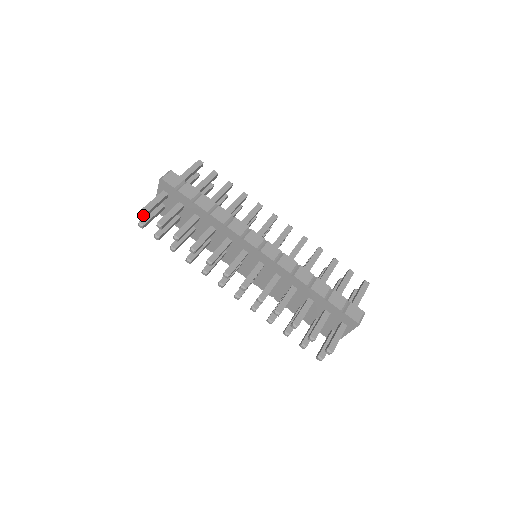
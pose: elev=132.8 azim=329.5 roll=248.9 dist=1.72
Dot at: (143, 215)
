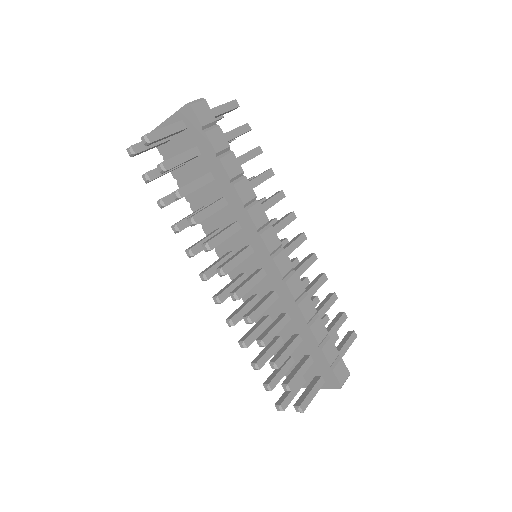
Dot at: (145, 142)
